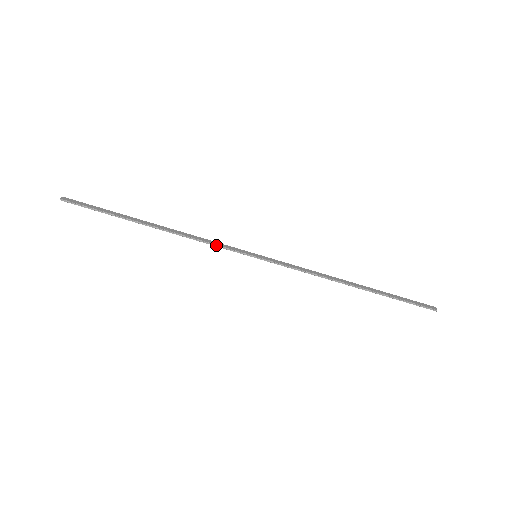
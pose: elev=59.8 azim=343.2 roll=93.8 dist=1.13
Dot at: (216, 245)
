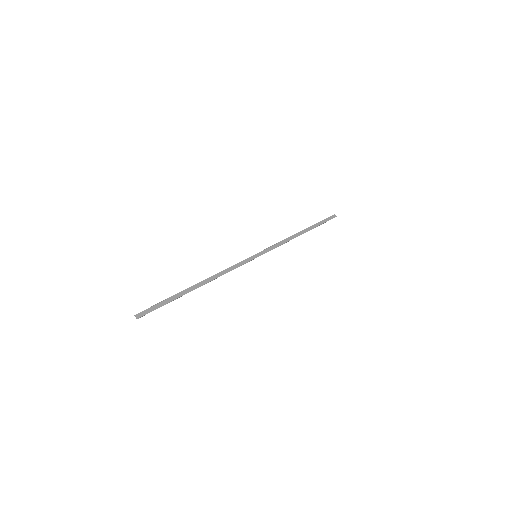
Dot at: occluded
